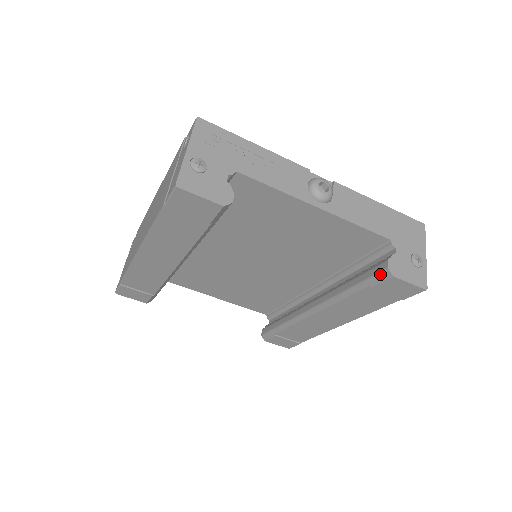
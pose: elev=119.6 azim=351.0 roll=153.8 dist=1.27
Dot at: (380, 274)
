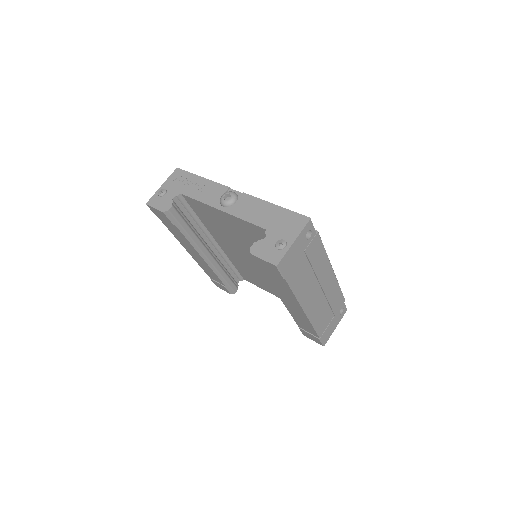
Dot at: occluded
